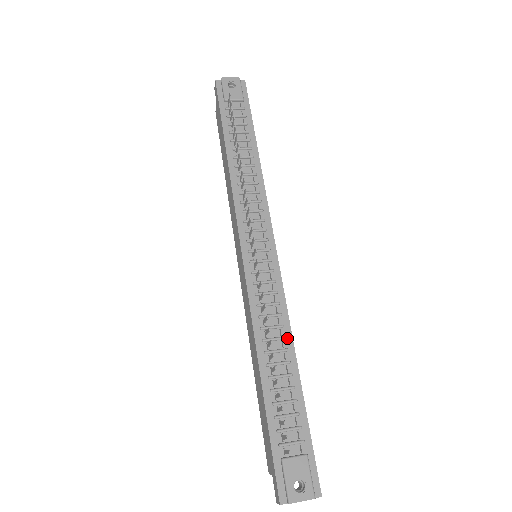
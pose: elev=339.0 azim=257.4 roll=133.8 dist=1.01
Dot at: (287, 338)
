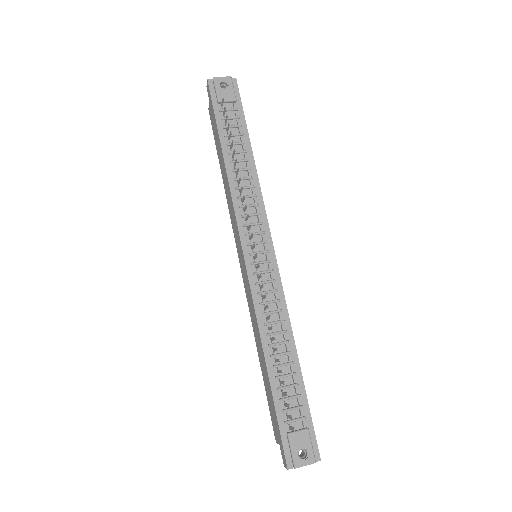
Dot at: (287, 331)
